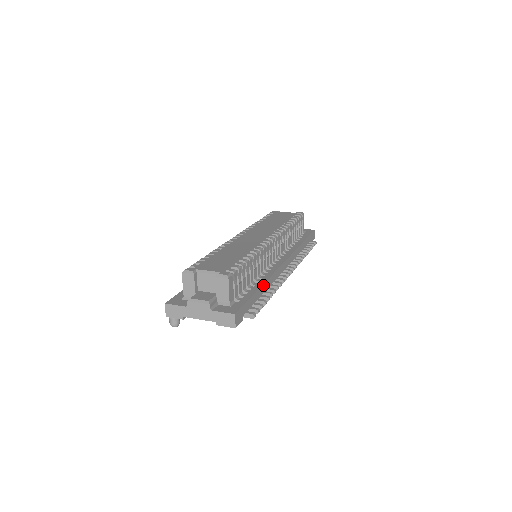
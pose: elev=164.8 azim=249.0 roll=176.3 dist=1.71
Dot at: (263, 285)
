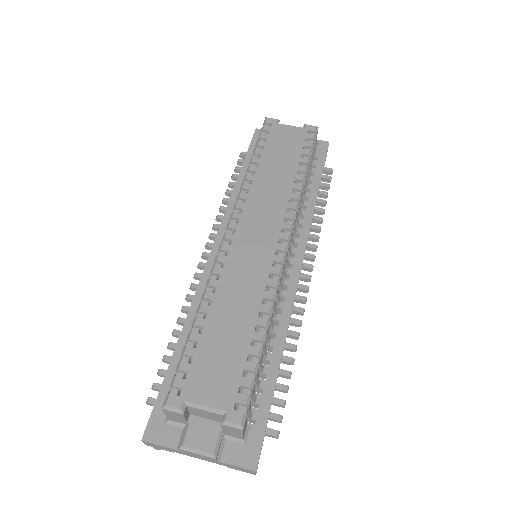
Dot at: (281, 357)
